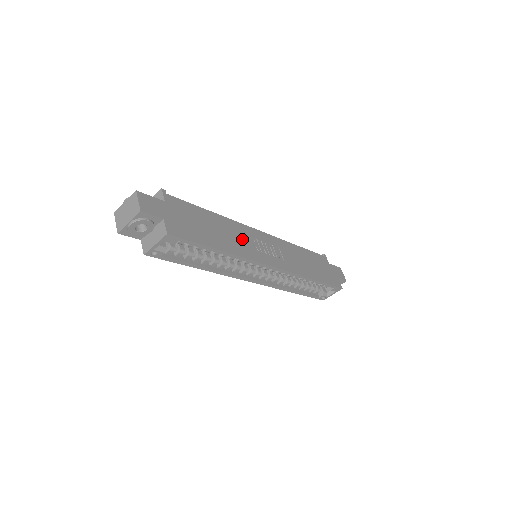
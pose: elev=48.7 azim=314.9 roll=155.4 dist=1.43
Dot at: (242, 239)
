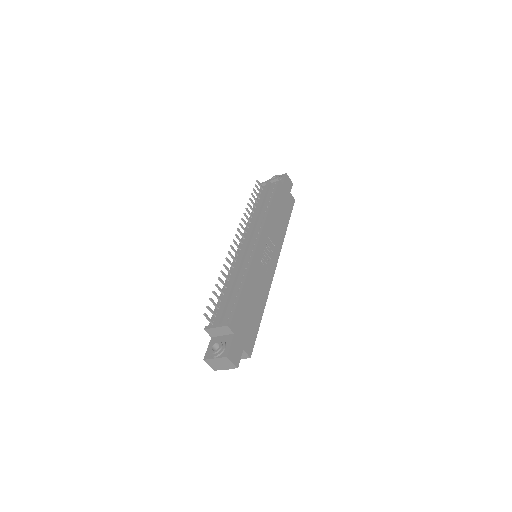
Dot at: (260, 277)
